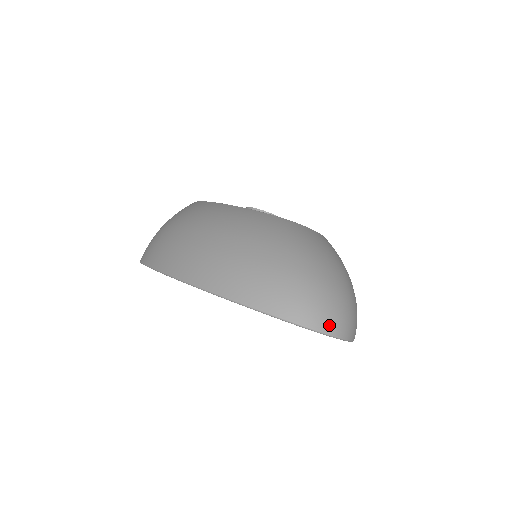
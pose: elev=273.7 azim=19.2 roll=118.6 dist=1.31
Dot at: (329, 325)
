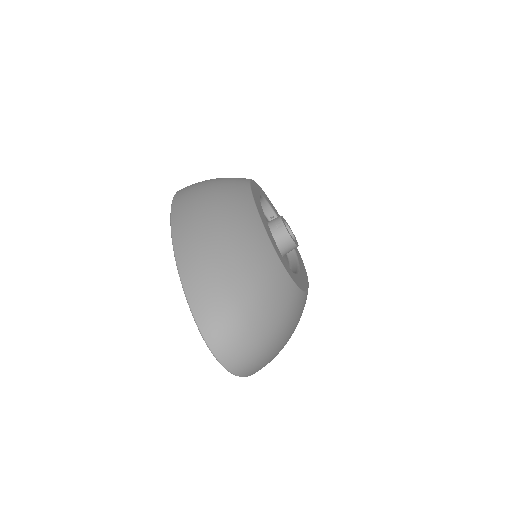
Dot at: (225, 356)
